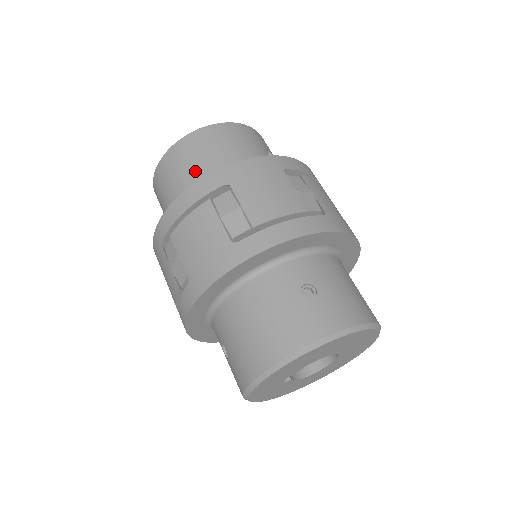
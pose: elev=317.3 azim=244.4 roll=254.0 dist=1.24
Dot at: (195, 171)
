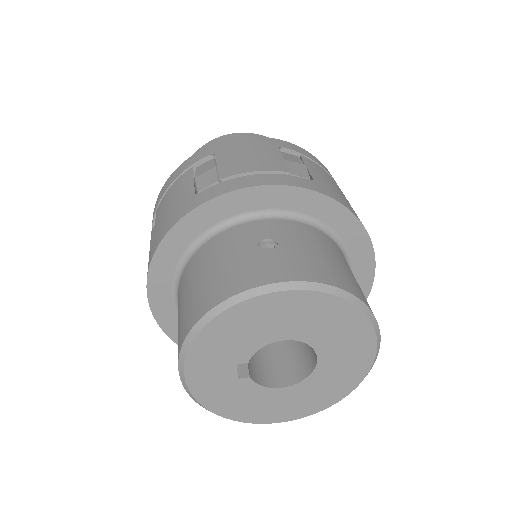
Dot at: occluded
